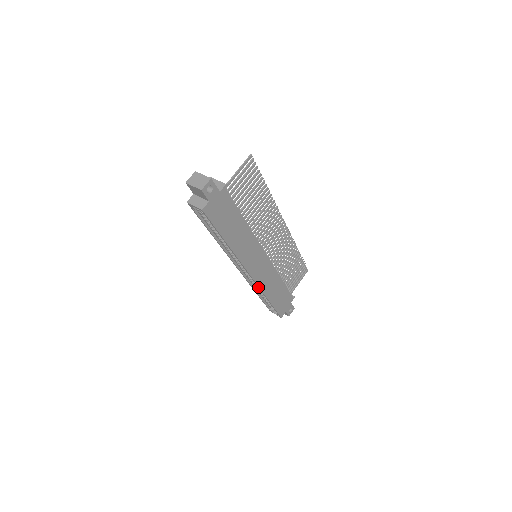
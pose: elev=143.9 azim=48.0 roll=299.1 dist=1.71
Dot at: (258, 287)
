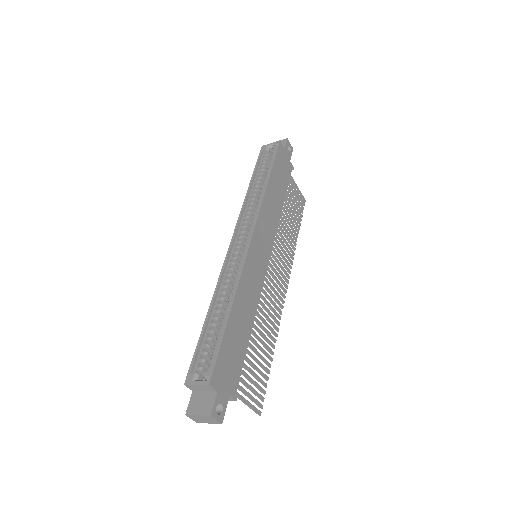
Dot at: (241, 269)
